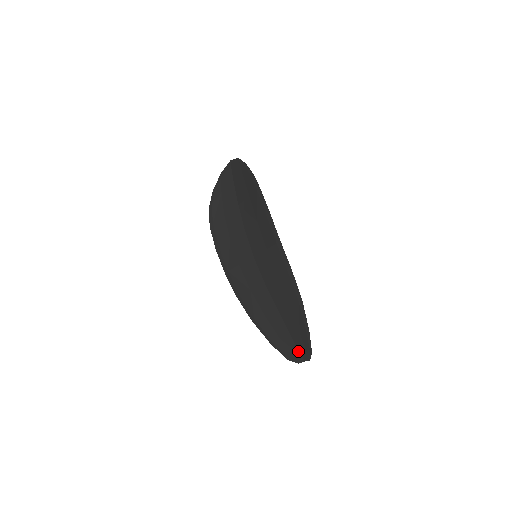
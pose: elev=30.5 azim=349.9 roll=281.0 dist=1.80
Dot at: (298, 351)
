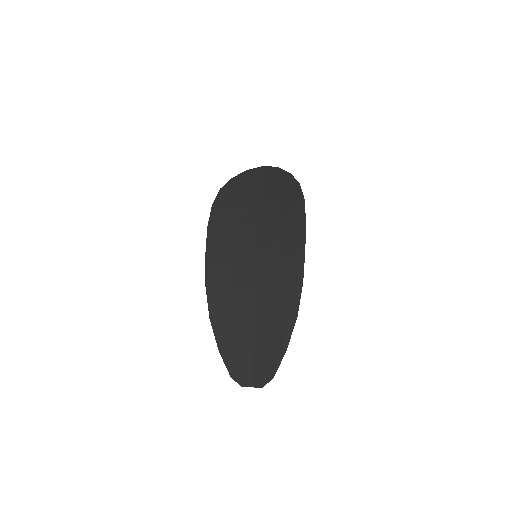
Dot at: (252, 372)
